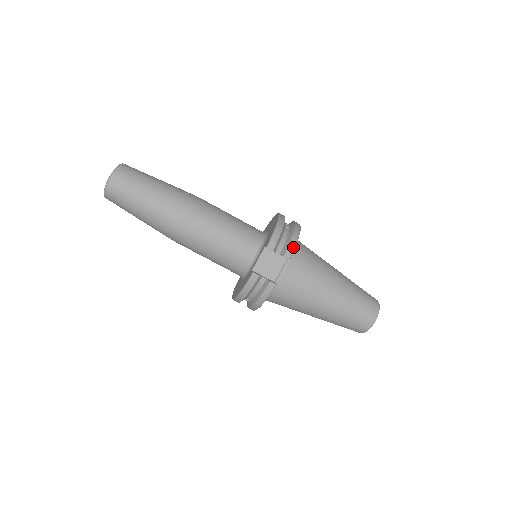
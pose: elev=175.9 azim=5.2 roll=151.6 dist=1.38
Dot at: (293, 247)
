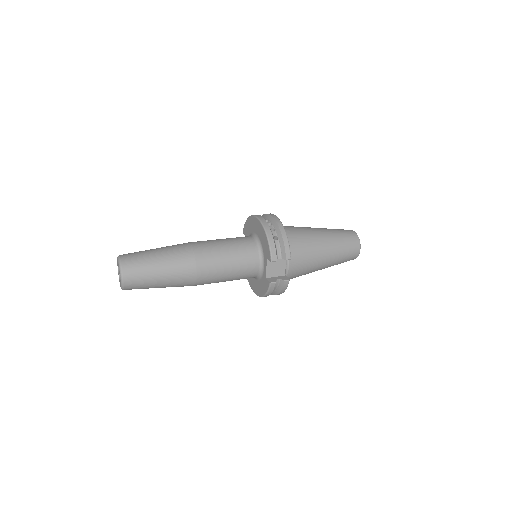
Dot at: (288, 248)
